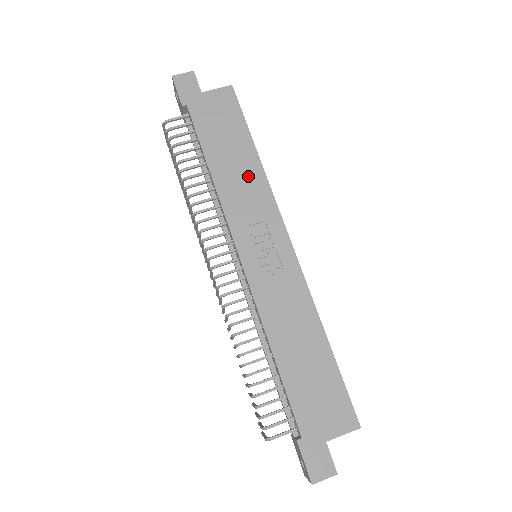
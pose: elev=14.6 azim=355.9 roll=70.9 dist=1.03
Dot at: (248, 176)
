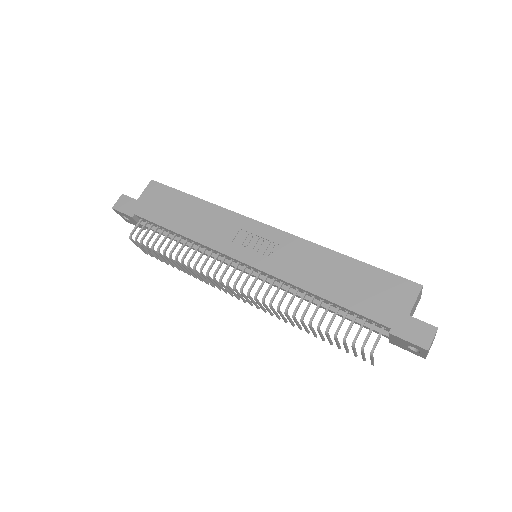
Dot at: (206, 216)
